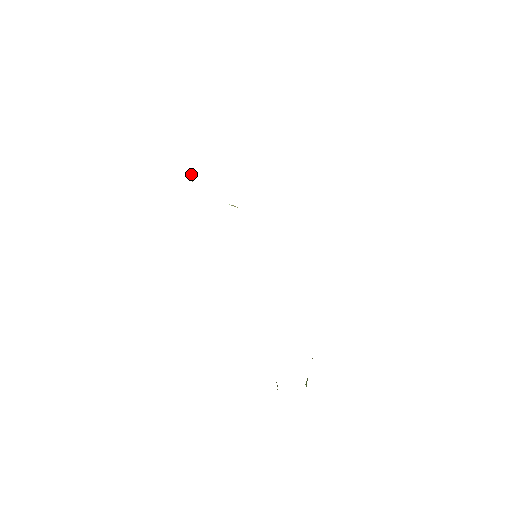
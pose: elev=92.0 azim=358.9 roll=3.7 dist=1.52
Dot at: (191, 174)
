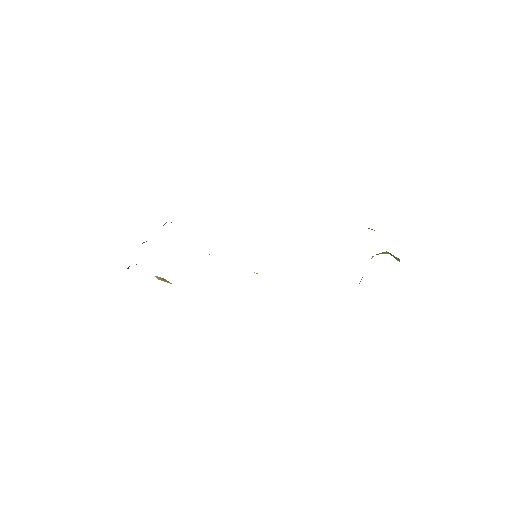
Dot at: (157, 278)
